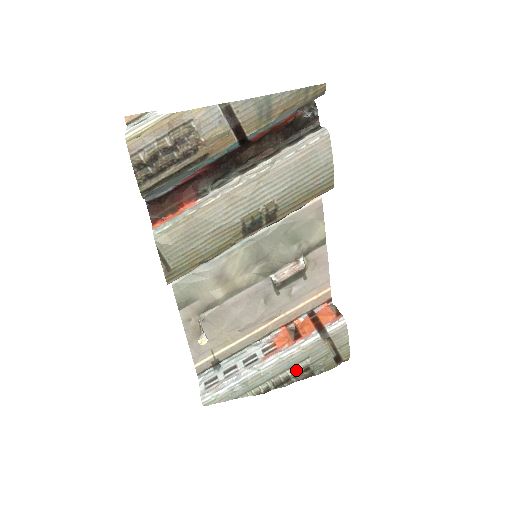
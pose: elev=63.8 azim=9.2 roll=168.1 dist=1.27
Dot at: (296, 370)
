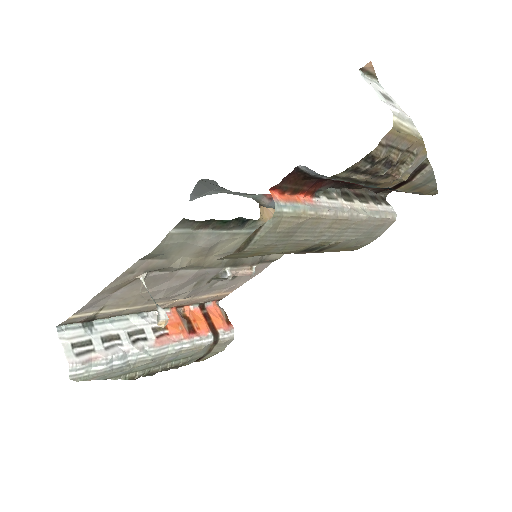
Dot at: (176, 365)
